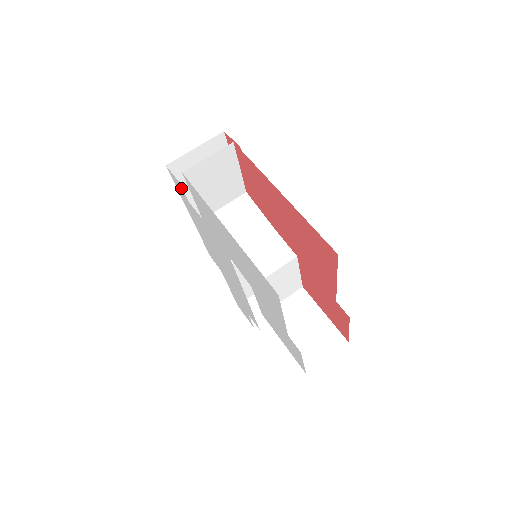
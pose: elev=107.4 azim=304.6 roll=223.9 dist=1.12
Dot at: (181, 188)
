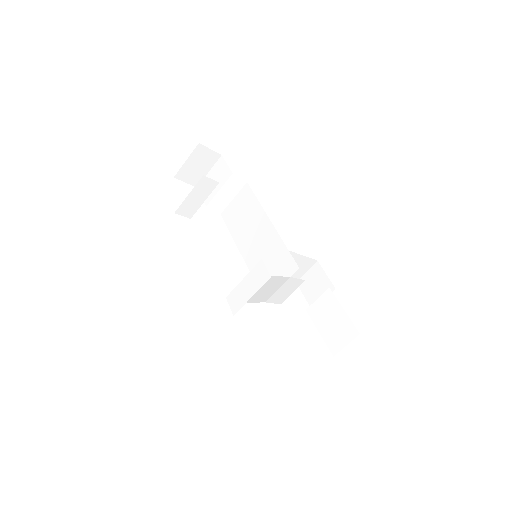
Dot at: occluded
